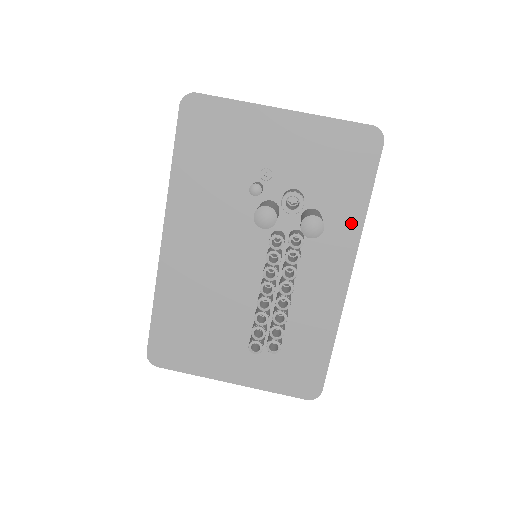
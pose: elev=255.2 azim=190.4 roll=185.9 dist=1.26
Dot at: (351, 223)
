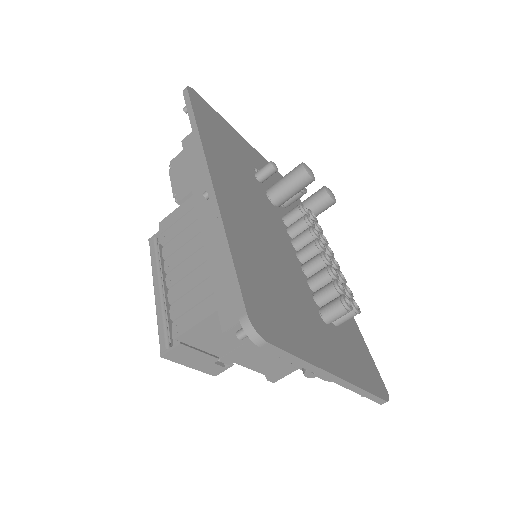
Dot at: occluded
